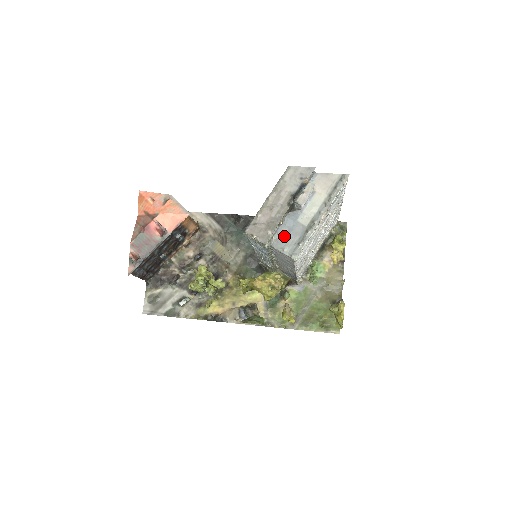
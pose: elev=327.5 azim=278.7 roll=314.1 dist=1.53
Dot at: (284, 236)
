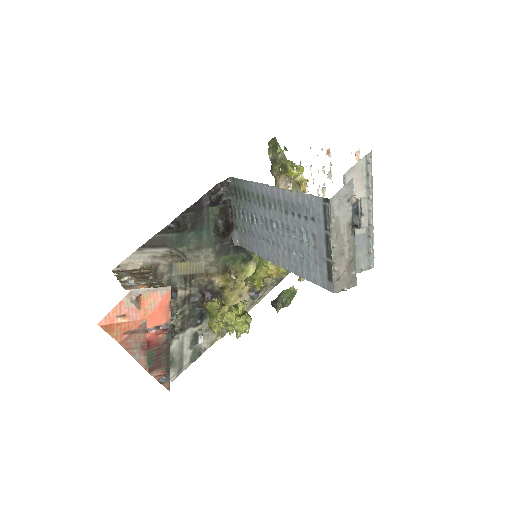
Dot at: occluded
